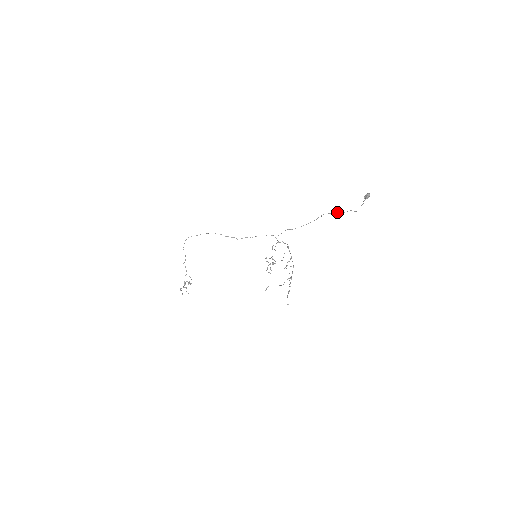
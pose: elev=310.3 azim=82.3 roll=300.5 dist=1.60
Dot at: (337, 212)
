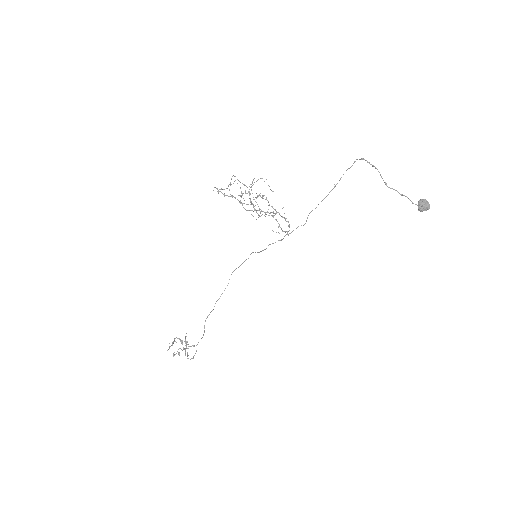
Dot at: (355, 161)
